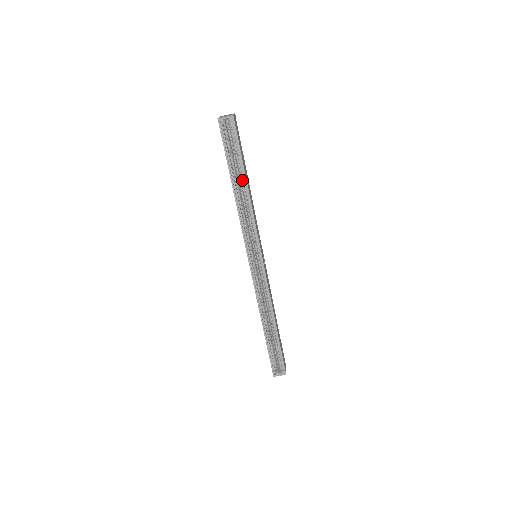
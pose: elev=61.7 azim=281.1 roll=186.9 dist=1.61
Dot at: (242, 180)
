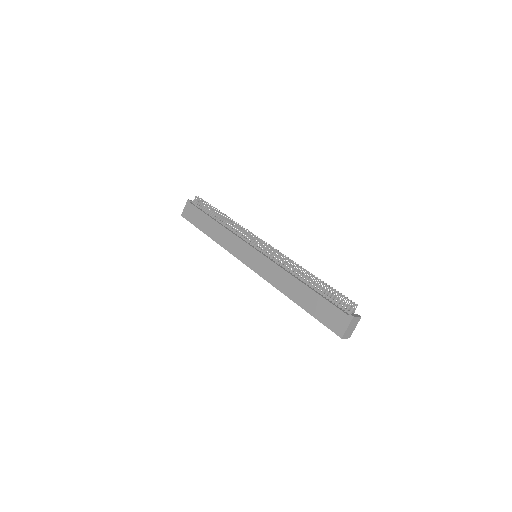
Dot at: occluded
